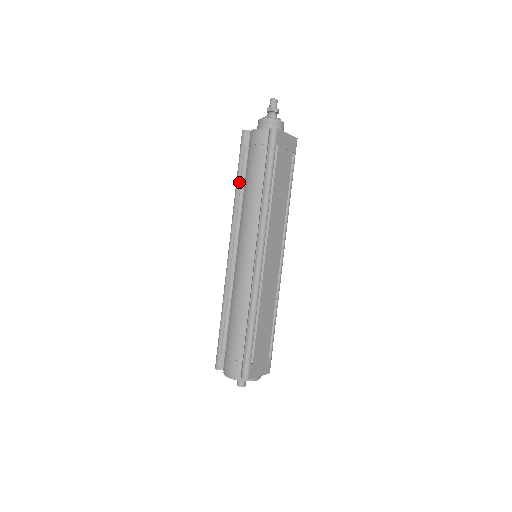
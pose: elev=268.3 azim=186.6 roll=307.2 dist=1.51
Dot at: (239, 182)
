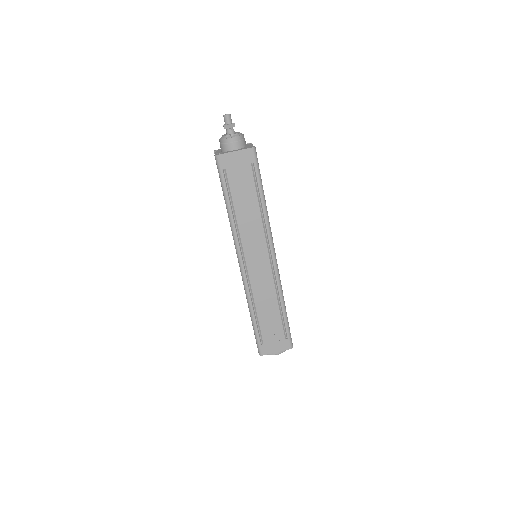
Dot at: occluded
